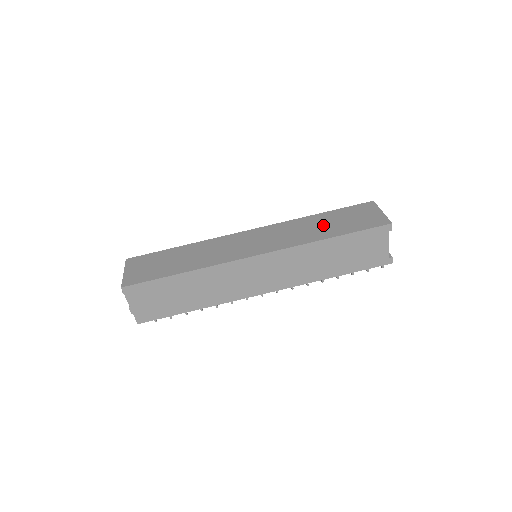
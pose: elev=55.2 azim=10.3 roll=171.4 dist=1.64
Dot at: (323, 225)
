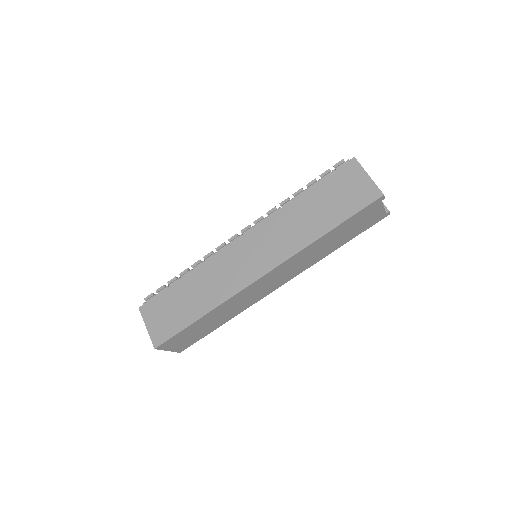
Dot at: (313, 214)
